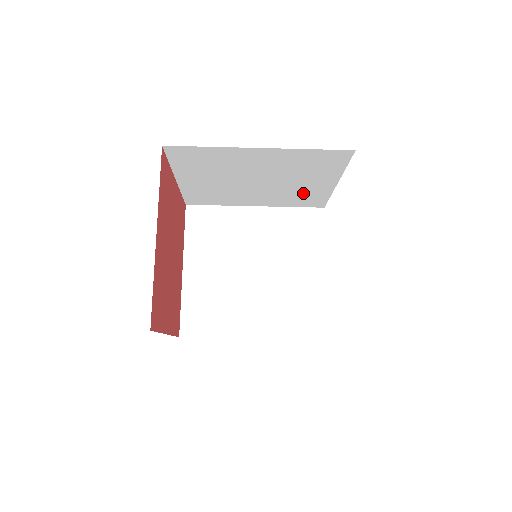
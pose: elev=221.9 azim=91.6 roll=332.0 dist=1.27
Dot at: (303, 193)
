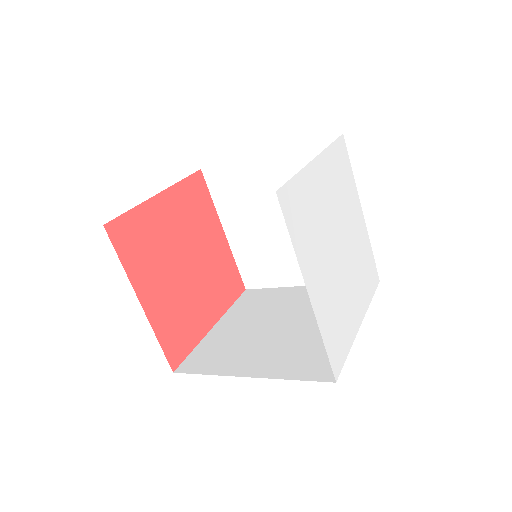
Dot at: occluded
